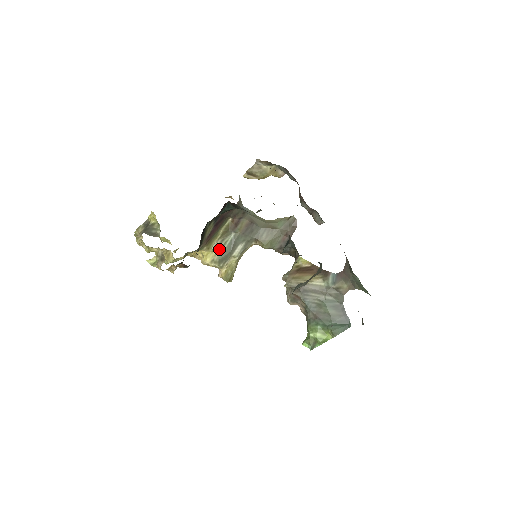
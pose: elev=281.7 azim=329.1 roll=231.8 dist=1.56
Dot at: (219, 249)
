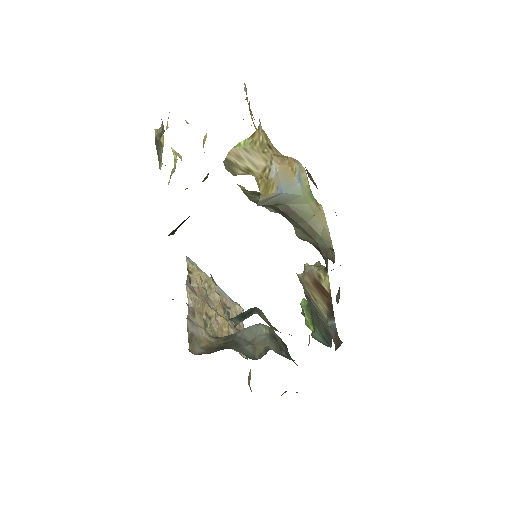
Dot at: (248, 195)
